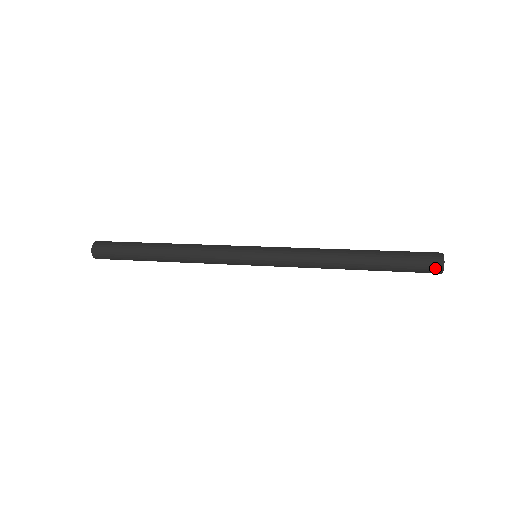
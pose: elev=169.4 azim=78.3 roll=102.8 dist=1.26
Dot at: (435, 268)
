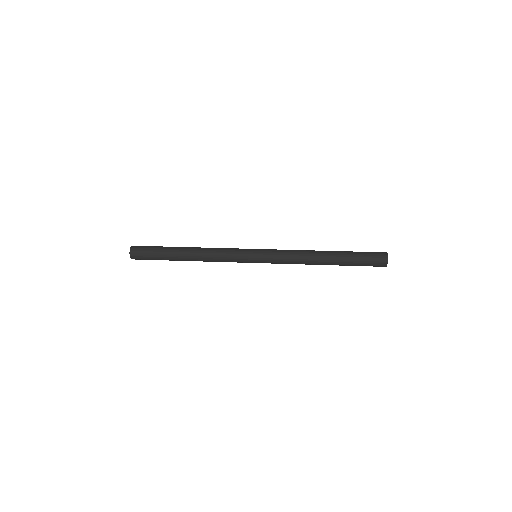
Dot at: (382, 258)
